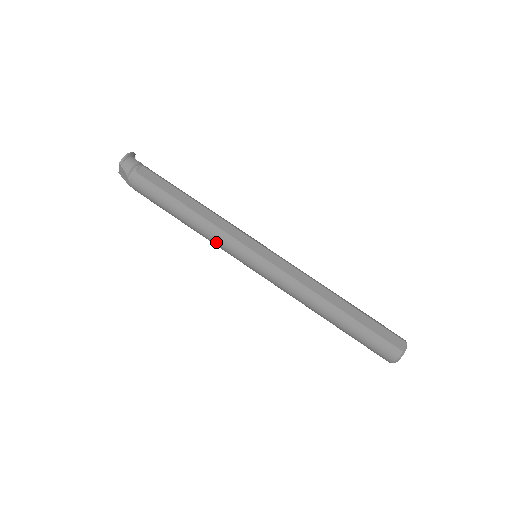
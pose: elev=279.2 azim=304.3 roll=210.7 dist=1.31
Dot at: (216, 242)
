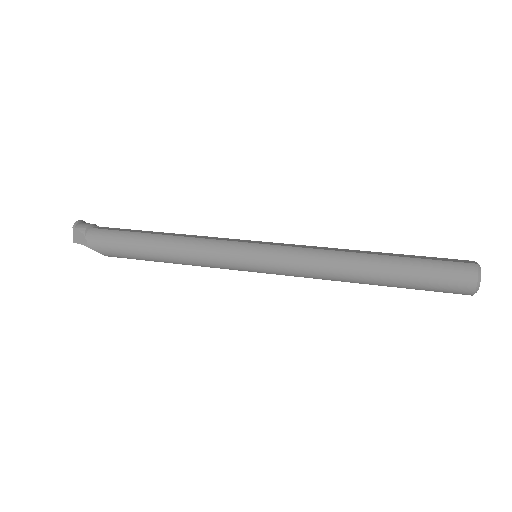
Dot at: (205, 255)
